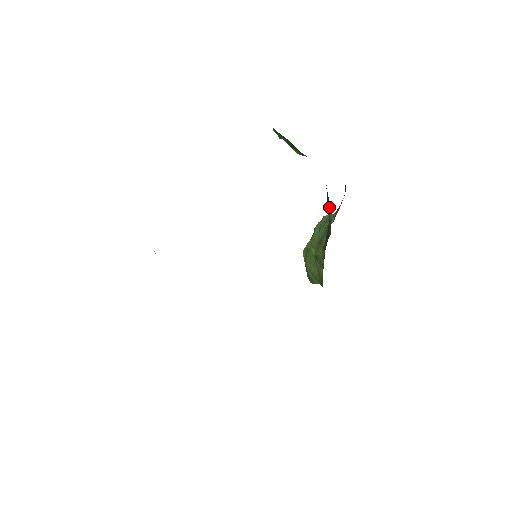
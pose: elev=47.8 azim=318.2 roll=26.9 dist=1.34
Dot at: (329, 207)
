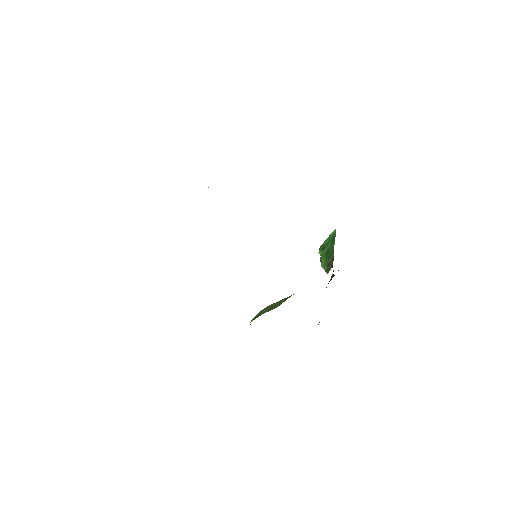
Dot at: occluded
